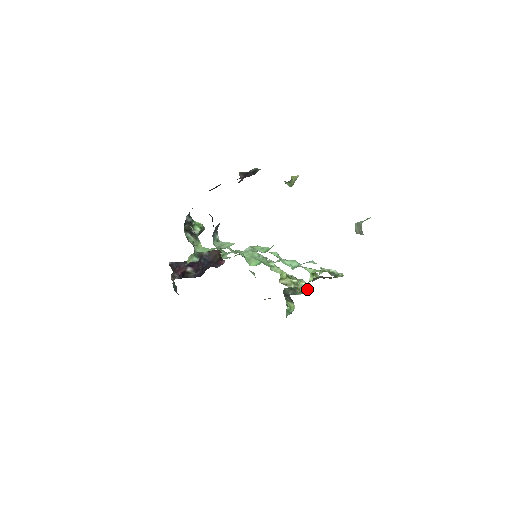
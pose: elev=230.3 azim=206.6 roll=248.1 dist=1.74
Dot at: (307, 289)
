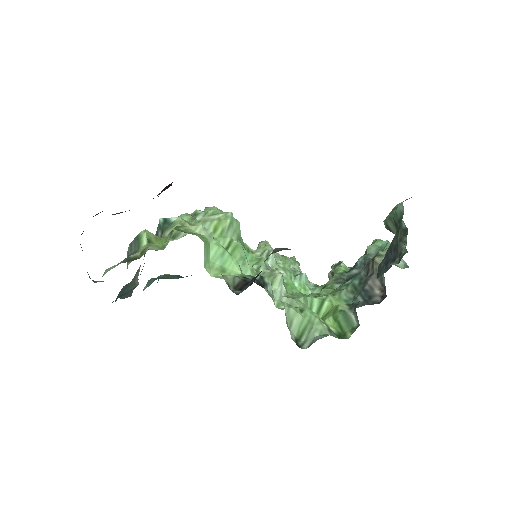
Dot at: occluded
